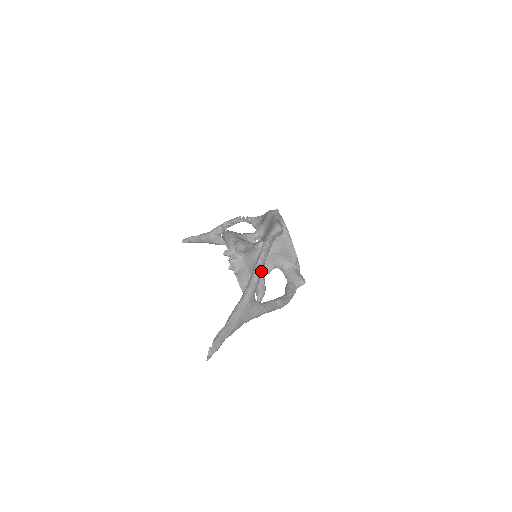
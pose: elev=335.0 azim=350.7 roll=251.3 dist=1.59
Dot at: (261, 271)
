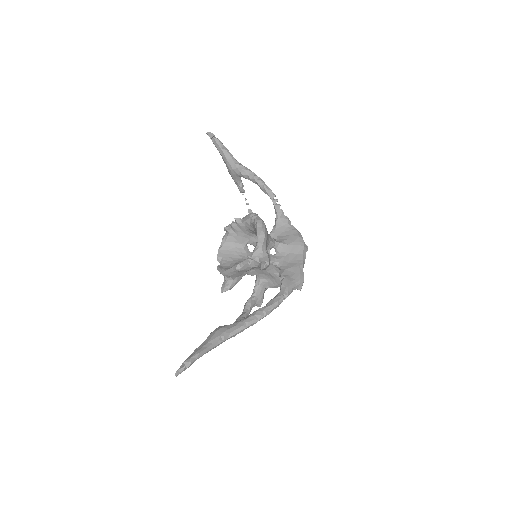
Dot at: (262, 318)
